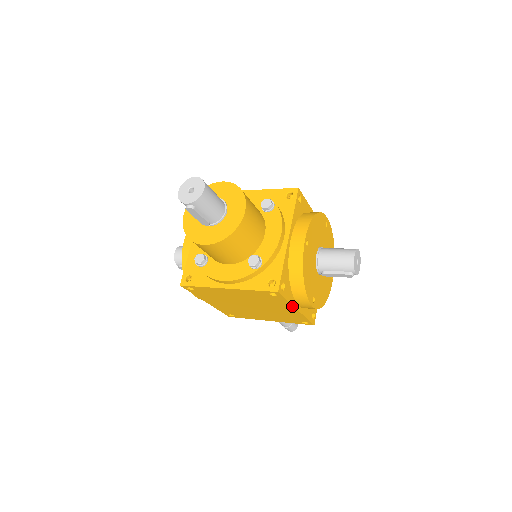
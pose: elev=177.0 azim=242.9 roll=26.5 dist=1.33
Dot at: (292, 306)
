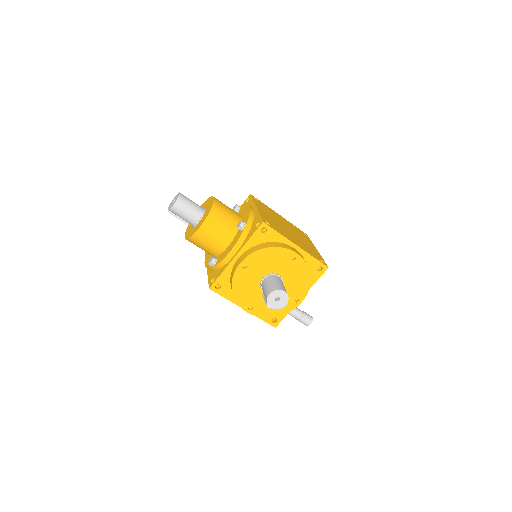
Dot at: (236, 304)
